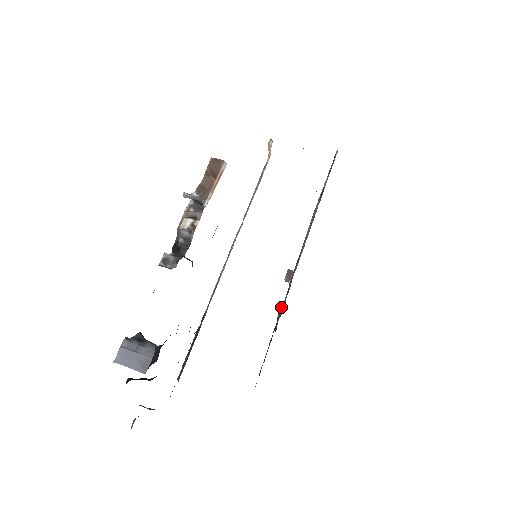
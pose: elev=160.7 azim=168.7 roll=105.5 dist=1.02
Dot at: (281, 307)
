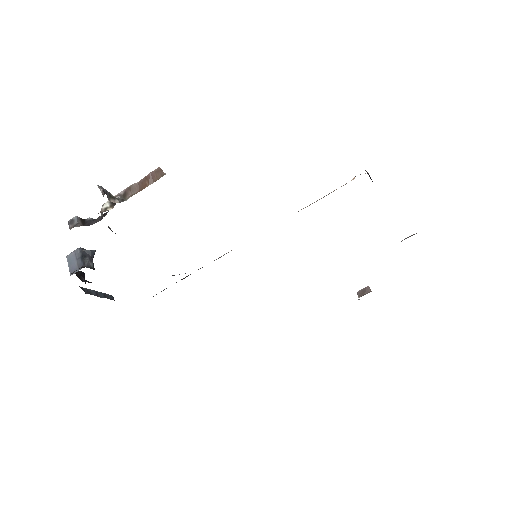
Dot at: occluded
